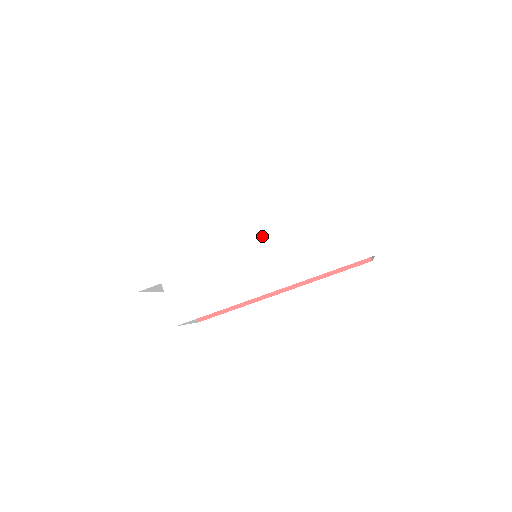
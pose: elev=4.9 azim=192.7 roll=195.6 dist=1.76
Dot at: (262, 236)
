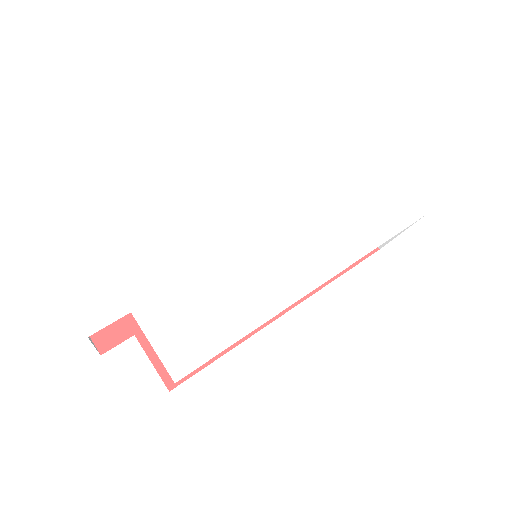
Dot at: (281, 211)
